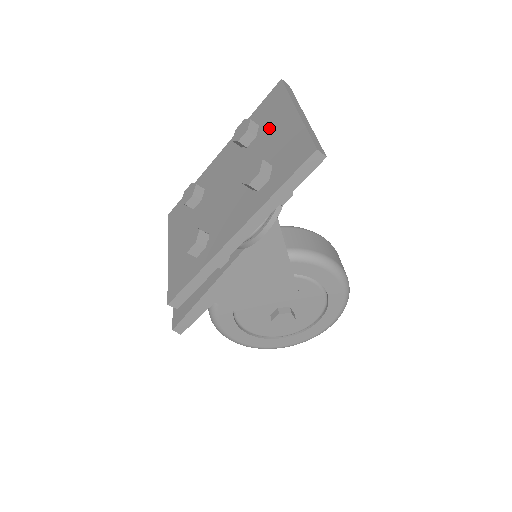
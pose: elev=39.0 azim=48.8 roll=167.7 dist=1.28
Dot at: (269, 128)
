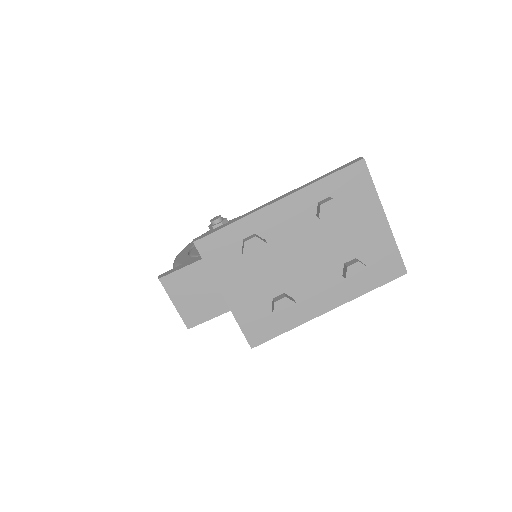
Dot at: (356, 218)
